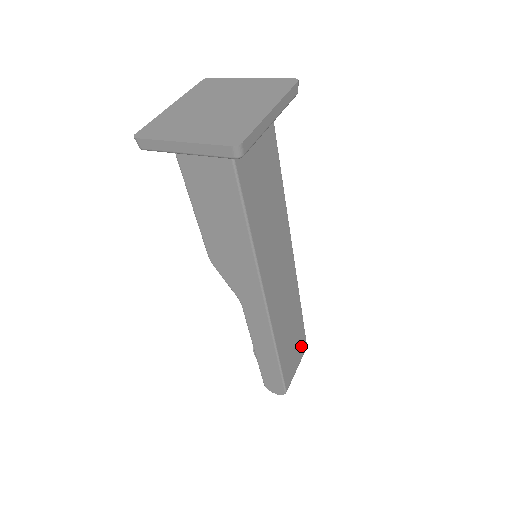
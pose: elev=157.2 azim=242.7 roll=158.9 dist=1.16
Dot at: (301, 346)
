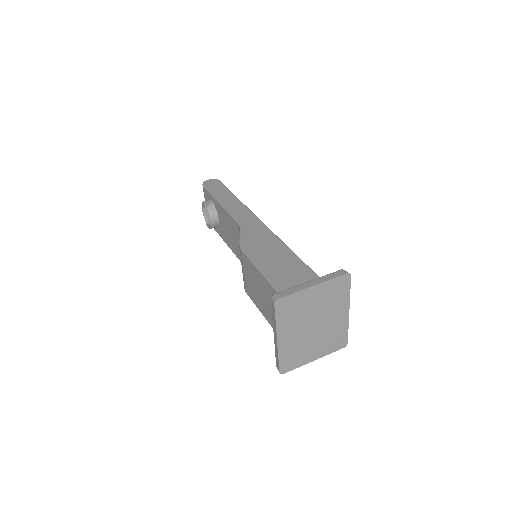
Dot at: occluded
